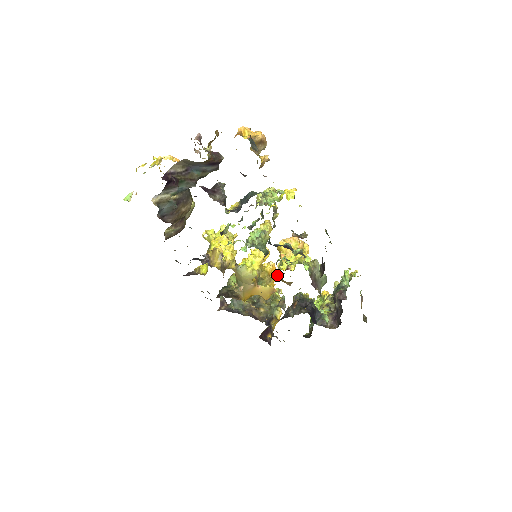
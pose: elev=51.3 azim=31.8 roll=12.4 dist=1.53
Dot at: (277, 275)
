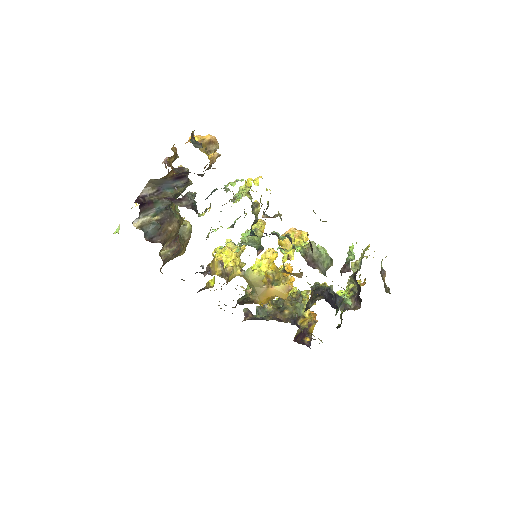
Dot at: (283, 270)
